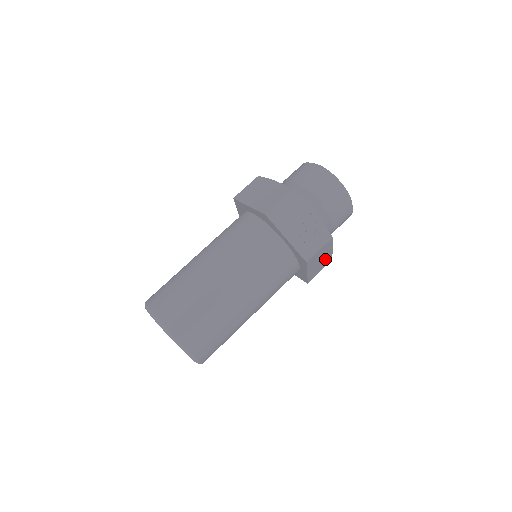
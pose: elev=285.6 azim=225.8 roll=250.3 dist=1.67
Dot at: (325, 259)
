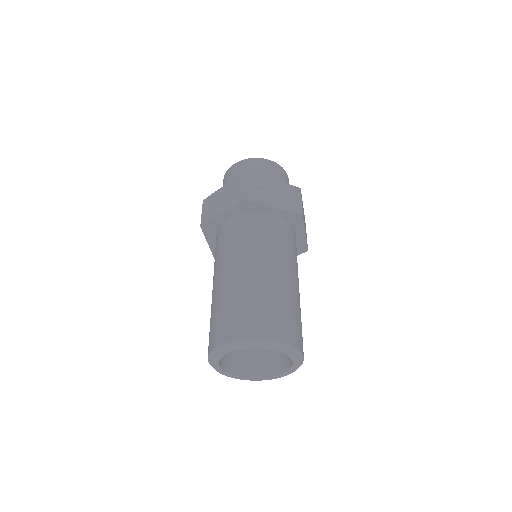
Dot at: occluded
